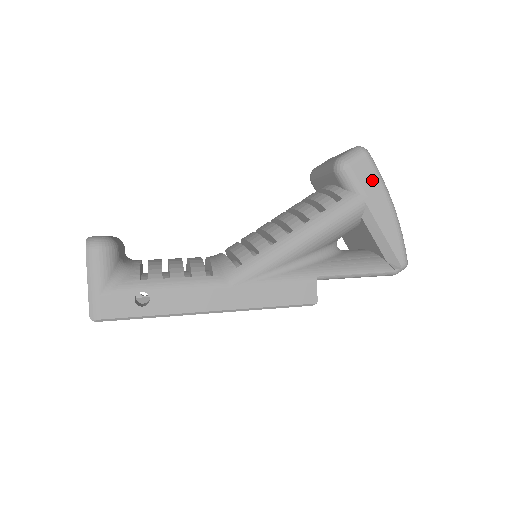
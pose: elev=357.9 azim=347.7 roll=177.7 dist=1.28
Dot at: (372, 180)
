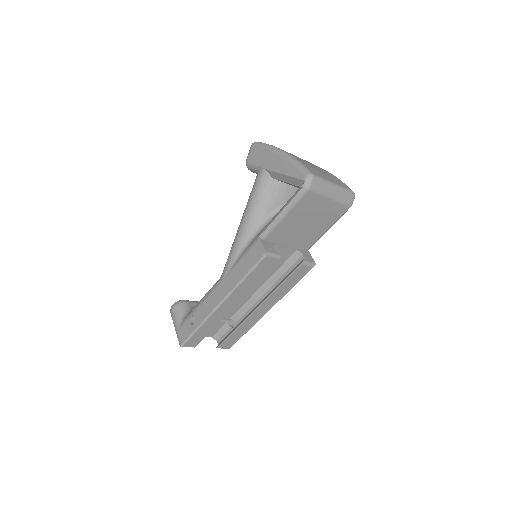
Dot at: (262, 153)
